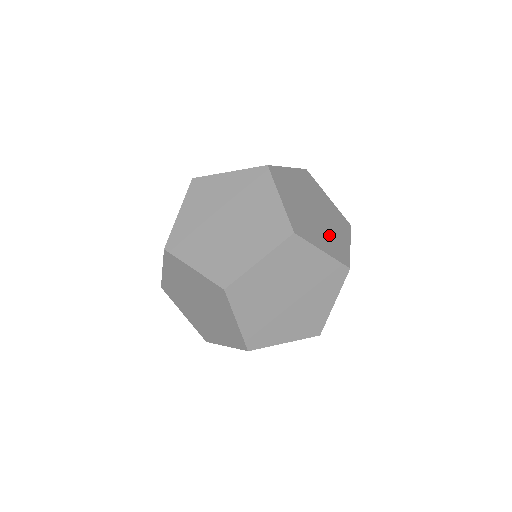
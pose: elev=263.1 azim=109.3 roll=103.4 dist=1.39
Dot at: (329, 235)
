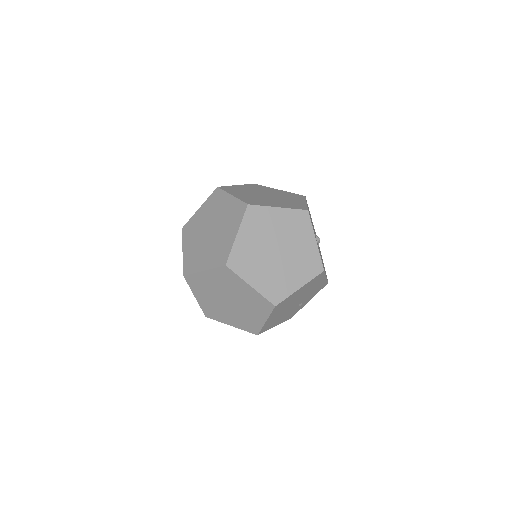
Dot at: (283, 202)
